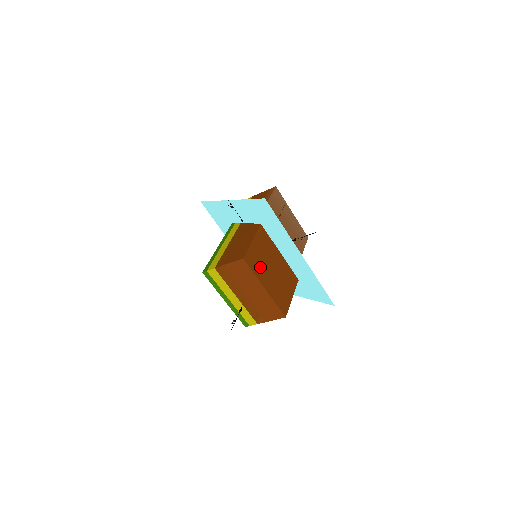
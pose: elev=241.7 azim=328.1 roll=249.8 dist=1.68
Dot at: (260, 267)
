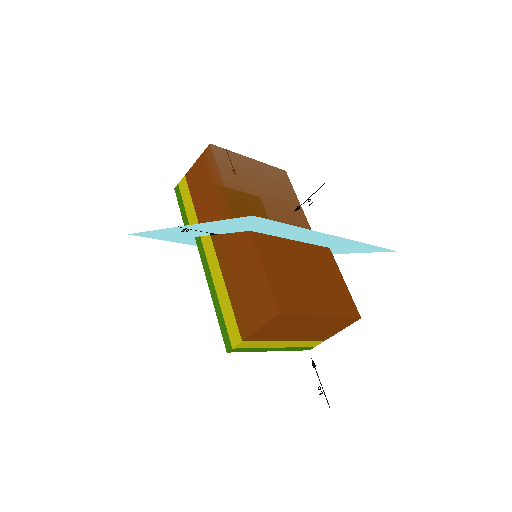
Dot at: (298, 295)
